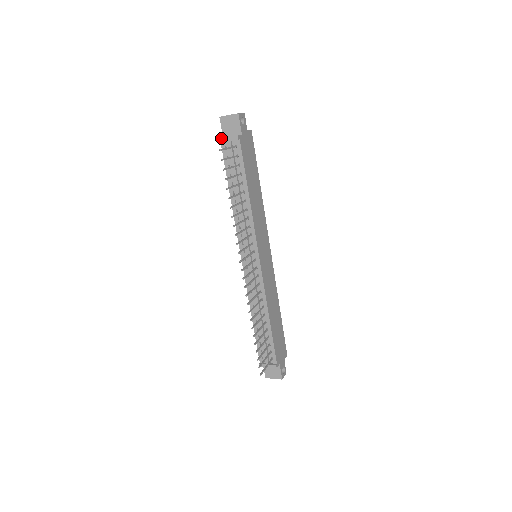
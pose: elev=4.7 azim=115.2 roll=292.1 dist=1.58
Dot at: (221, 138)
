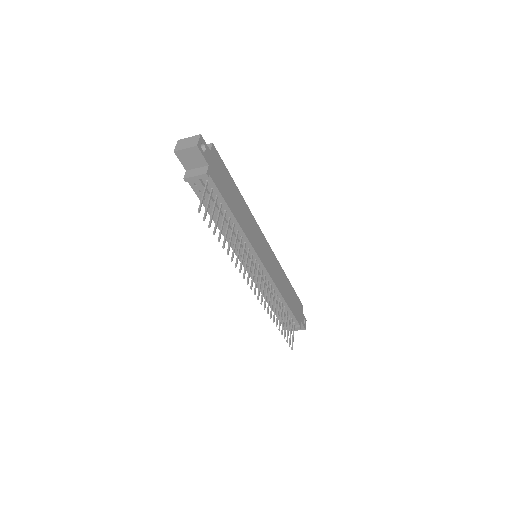
Dot at: (186, 178)
